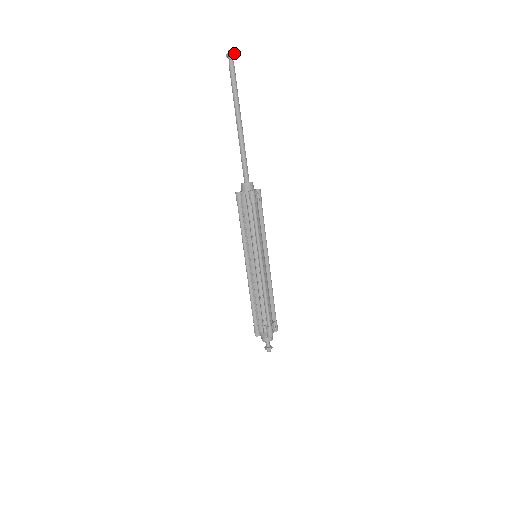
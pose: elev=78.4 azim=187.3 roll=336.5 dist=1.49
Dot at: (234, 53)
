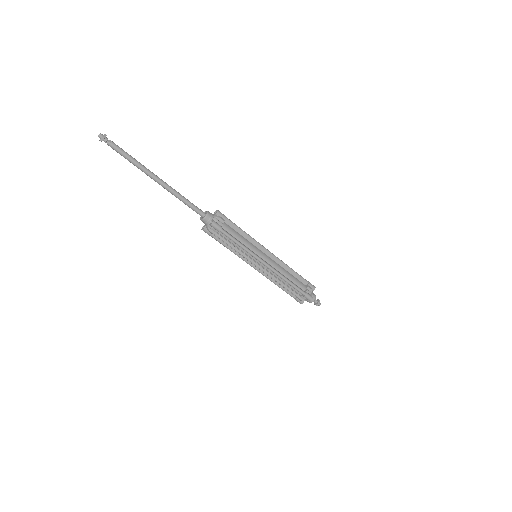
Dot at: (104, 134)
